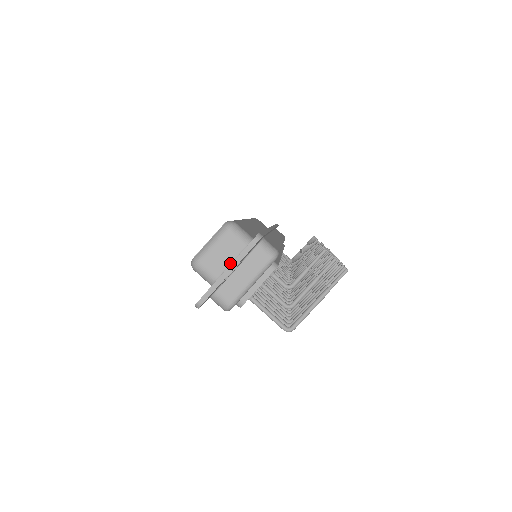
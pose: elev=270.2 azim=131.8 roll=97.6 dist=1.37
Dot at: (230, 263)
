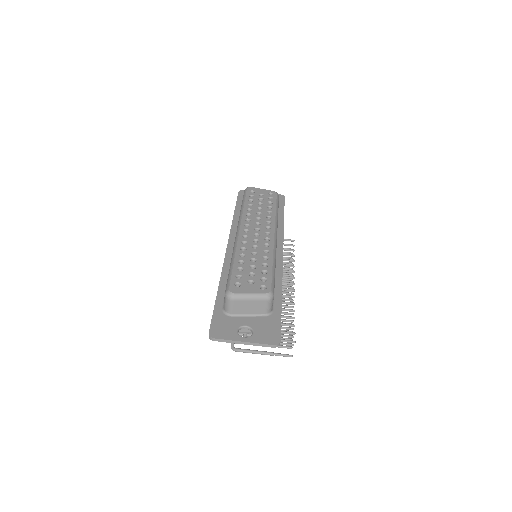
Dot at: (247, 314)
